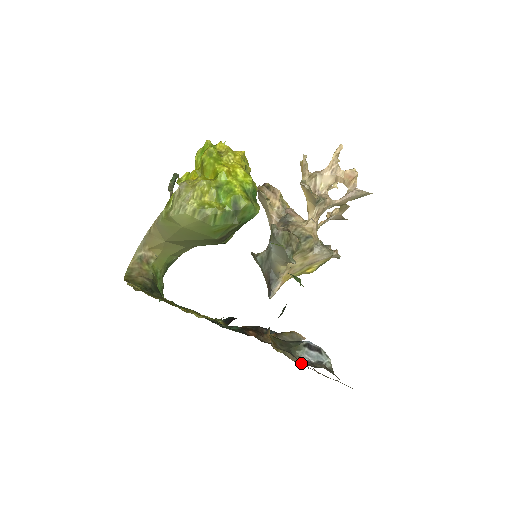
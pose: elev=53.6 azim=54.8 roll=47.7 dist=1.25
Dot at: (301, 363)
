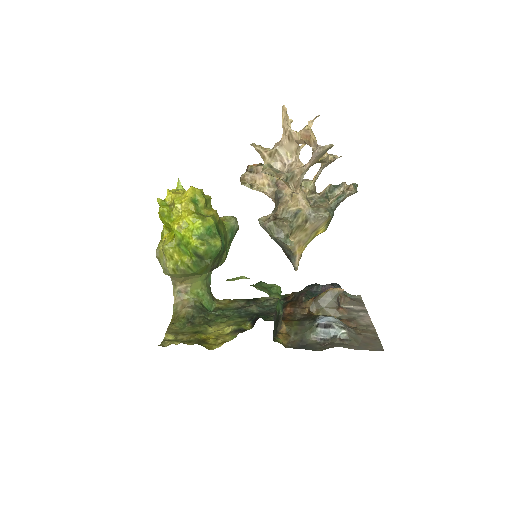
Dot at: (346, 313)
